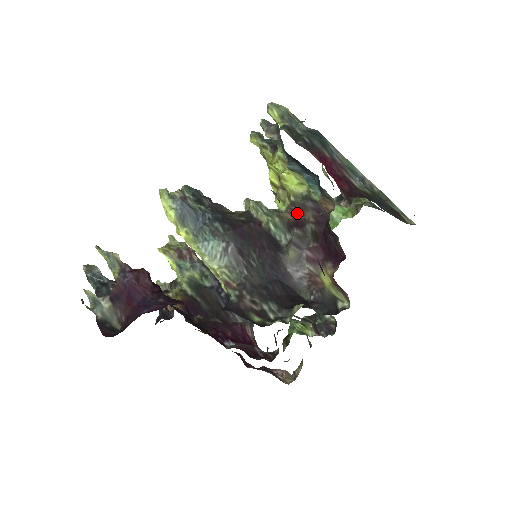
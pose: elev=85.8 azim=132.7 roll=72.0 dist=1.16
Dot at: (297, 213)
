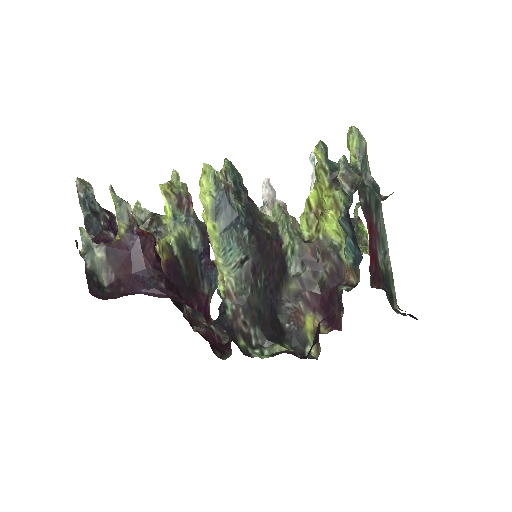
Dot at: occluded
